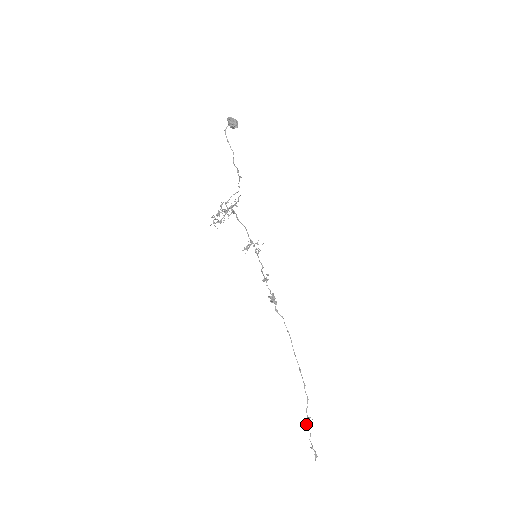
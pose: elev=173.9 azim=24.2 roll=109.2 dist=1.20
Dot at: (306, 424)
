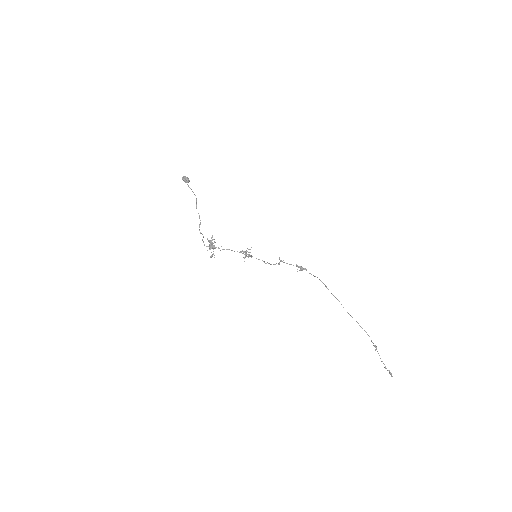
Dot at: (375, 350)
